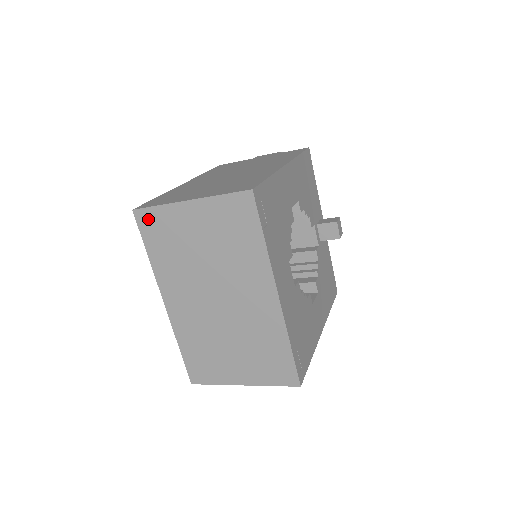
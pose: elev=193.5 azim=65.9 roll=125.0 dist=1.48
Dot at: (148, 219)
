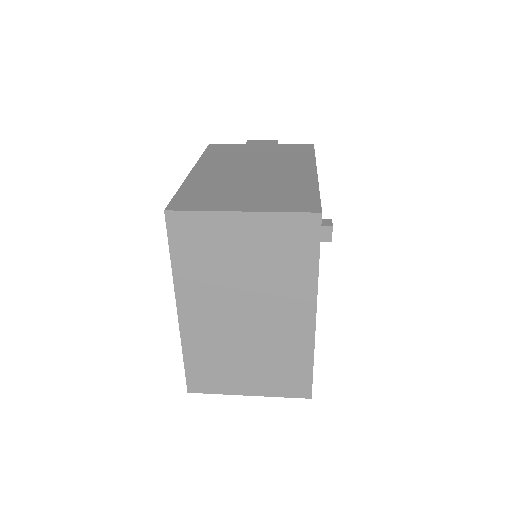
Dot at: (183, 223)
